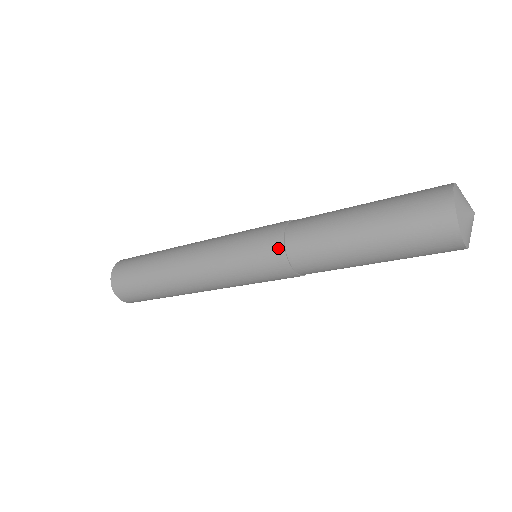
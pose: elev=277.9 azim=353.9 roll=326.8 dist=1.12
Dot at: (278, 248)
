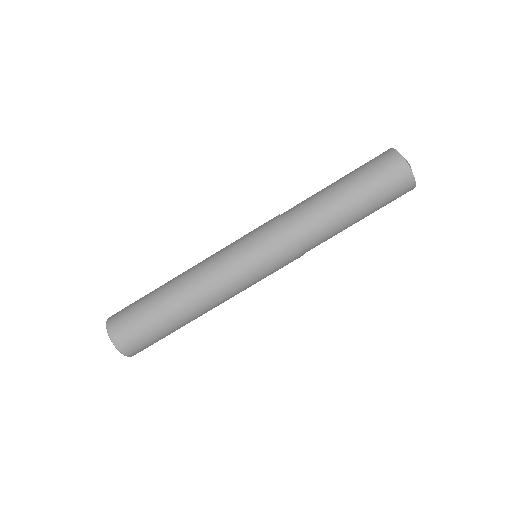
Dot at: (285, 234)
